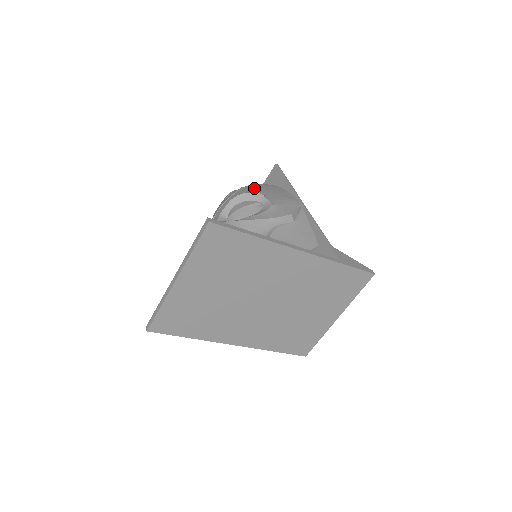
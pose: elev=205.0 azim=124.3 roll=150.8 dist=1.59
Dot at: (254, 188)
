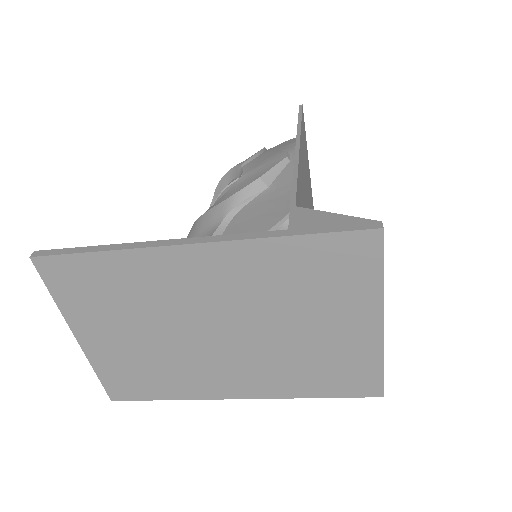
Dot at: occluded
